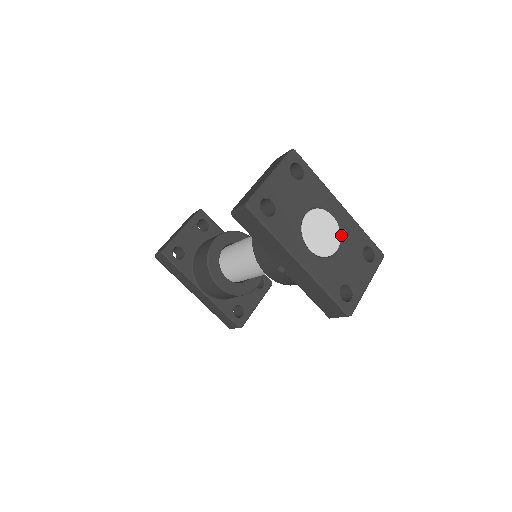
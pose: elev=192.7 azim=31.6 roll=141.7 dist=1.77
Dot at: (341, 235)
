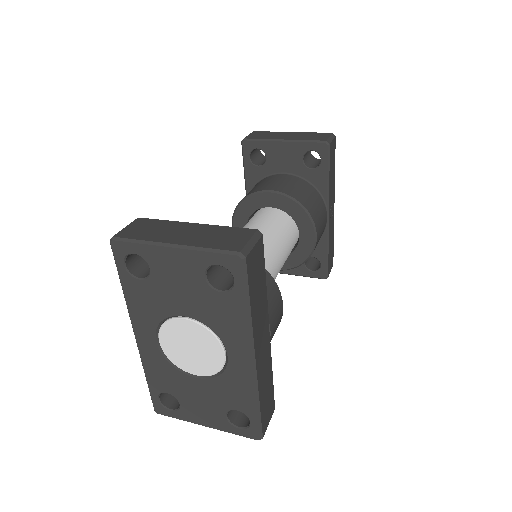
Dot at: (217, 374)
